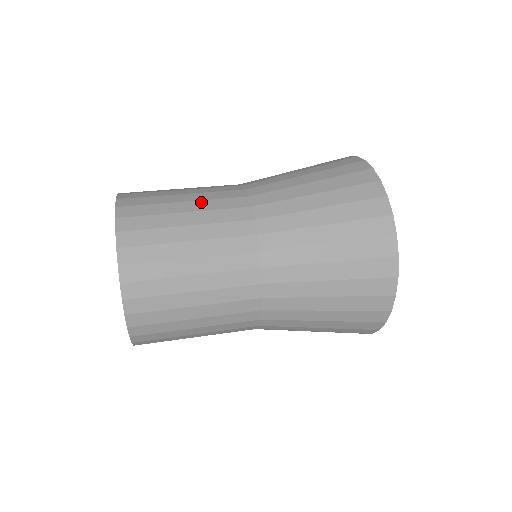
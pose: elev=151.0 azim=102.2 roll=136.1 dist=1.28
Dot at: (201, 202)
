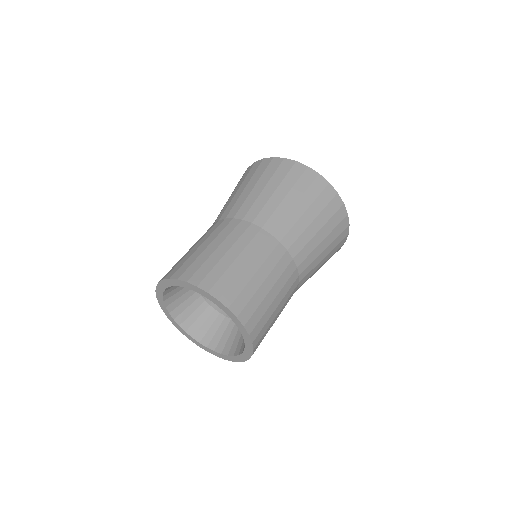
Dot at: (201, 240)
